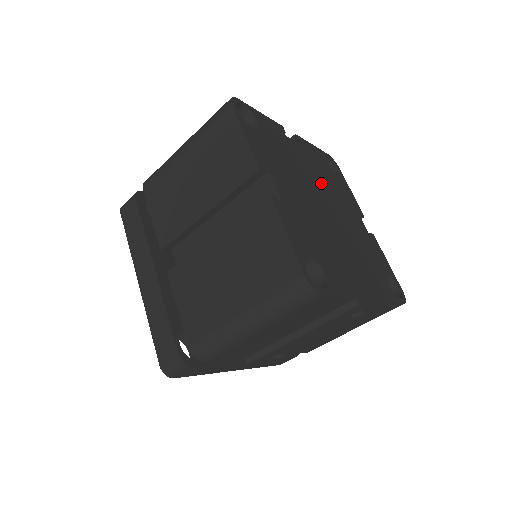
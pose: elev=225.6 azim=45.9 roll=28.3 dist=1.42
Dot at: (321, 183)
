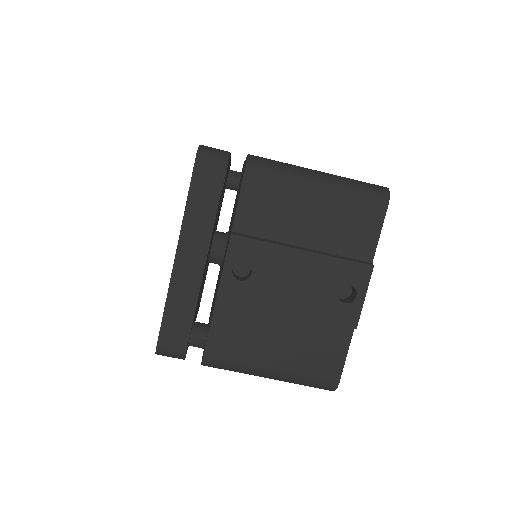
Dot at: occluded
